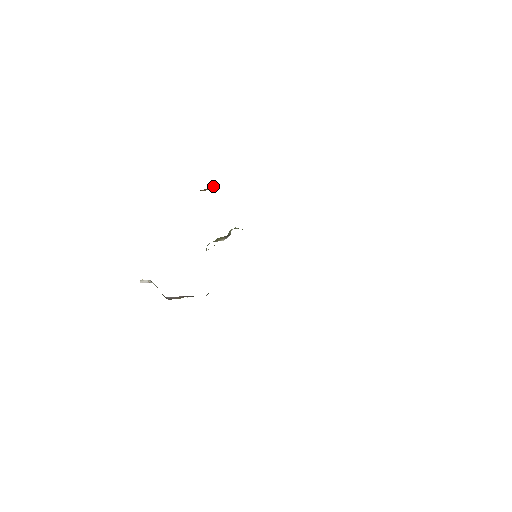
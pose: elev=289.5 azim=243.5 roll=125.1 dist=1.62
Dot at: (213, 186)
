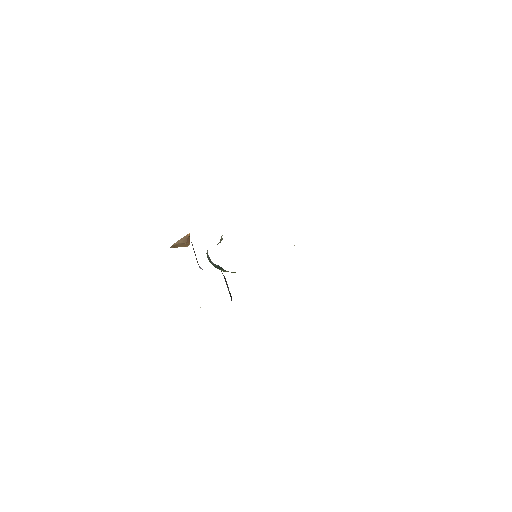
Dot at: (186, 235)
